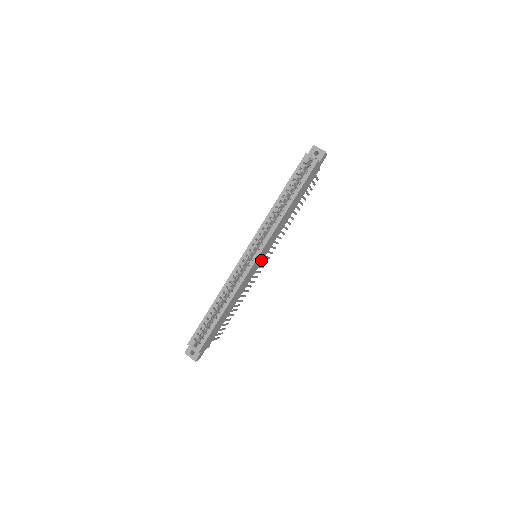
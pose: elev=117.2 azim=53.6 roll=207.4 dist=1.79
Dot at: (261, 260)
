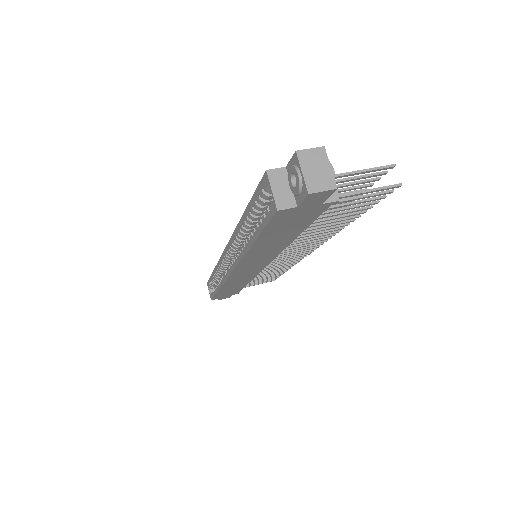
Dot at: (259, 267)
